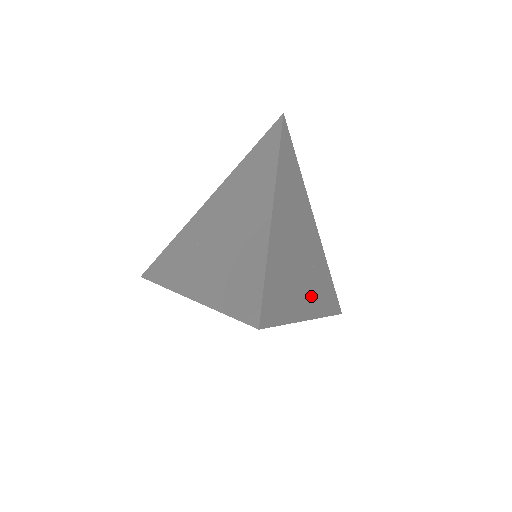
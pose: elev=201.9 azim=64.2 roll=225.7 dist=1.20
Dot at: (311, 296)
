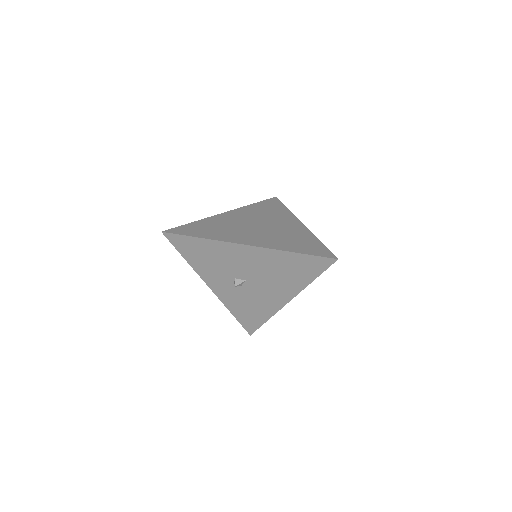
Dot at: occluded
